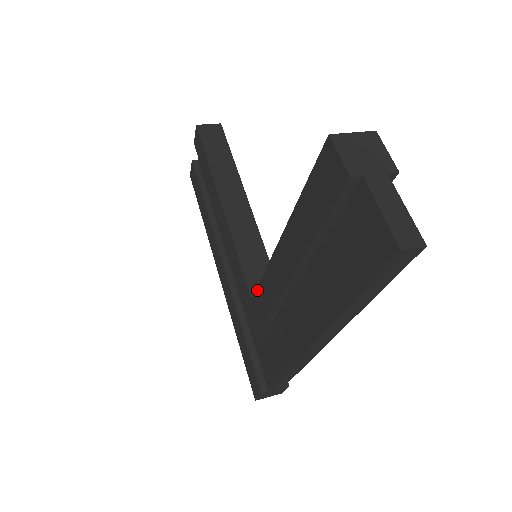
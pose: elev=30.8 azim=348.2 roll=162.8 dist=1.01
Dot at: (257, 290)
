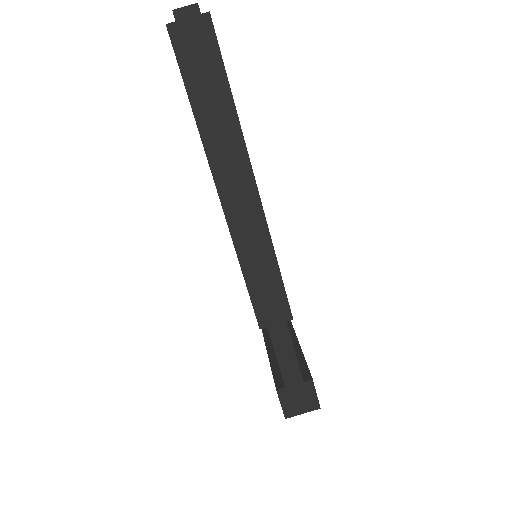
Dot at: occluded
